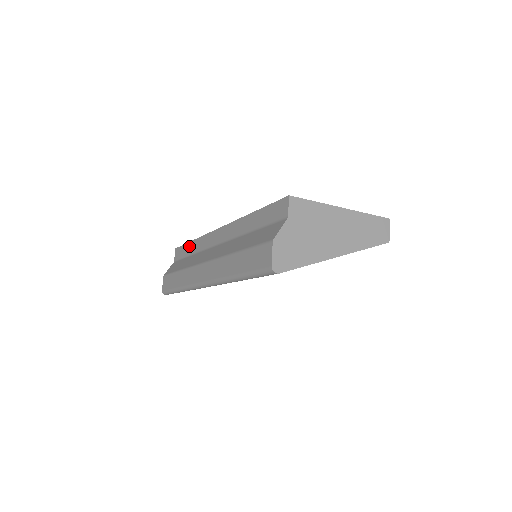
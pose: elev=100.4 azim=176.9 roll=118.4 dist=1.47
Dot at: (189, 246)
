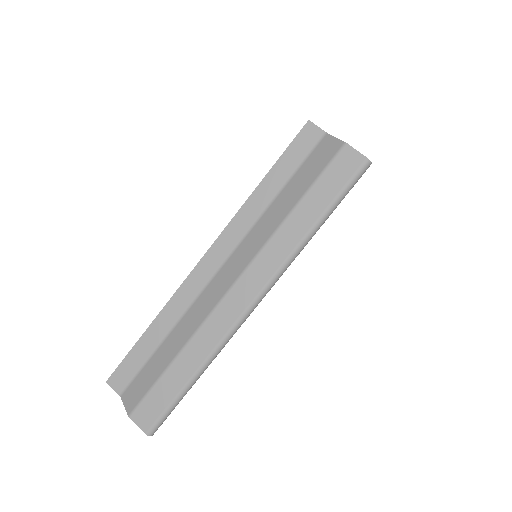
Dot at: (148, 337)
